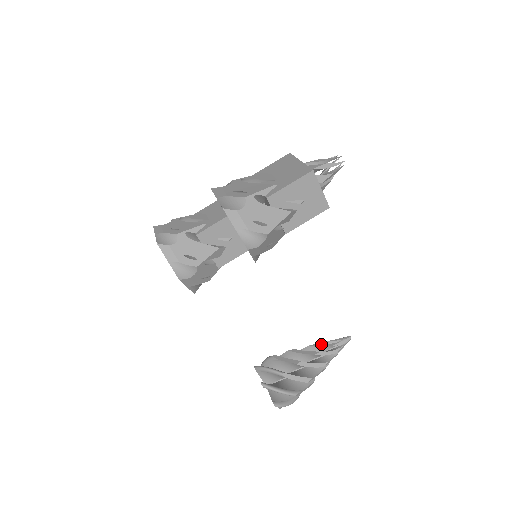
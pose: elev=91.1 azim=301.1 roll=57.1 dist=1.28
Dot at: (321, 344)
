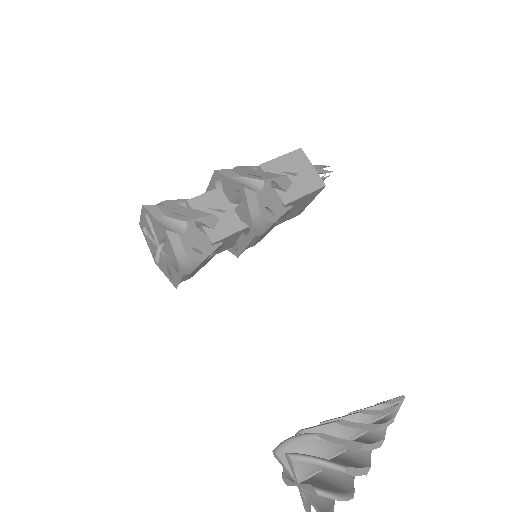
Dot at: occluded
